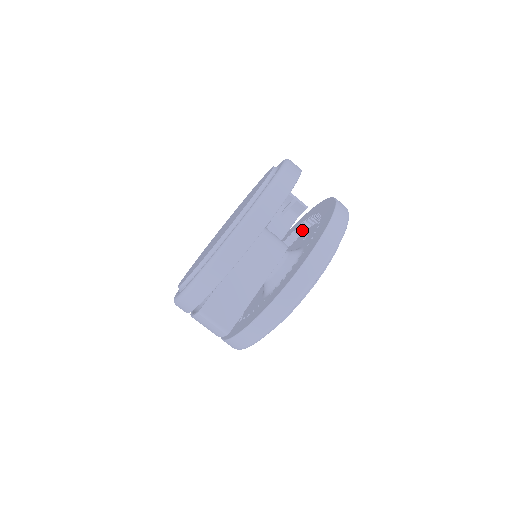
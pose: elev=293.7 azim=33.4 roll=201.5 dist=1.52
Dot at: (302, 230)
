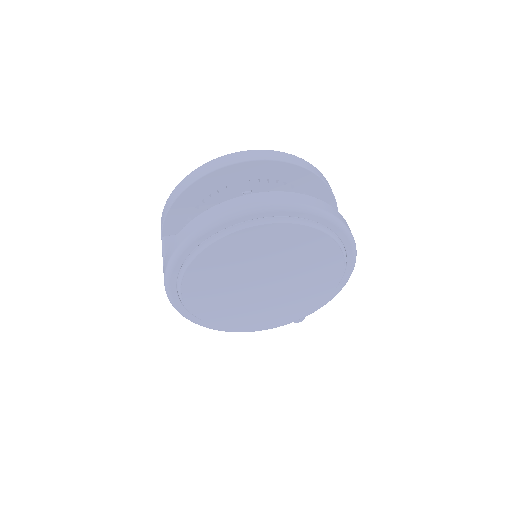
Dot at: occluded
